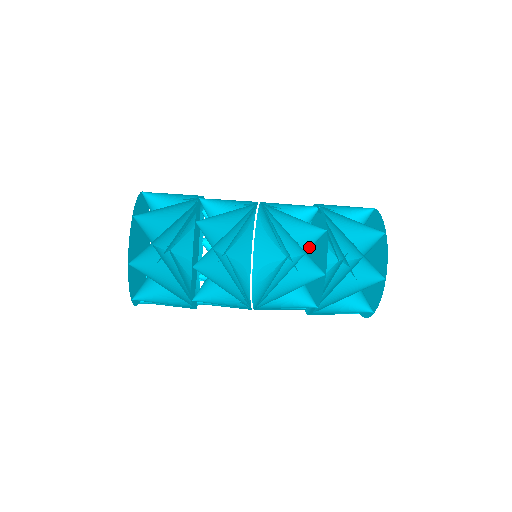
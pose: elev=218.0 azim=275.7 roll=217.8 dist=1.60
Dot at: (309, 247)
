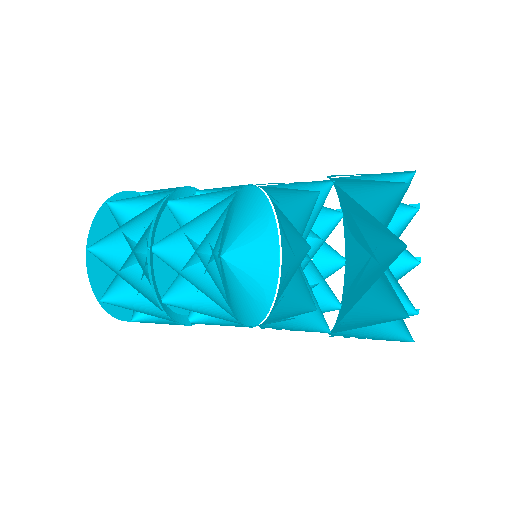
Dot at: occluded
